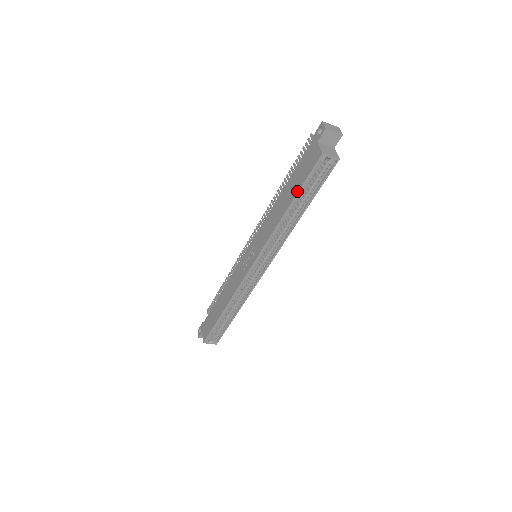
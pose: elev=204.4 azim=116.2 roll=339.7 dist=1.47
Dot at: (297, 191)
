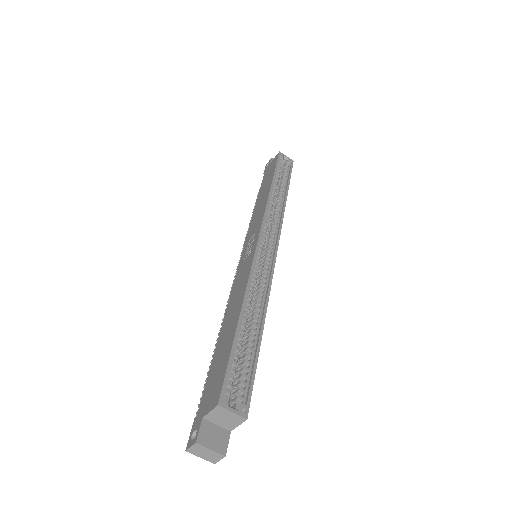
Dot at: (273, 172)
